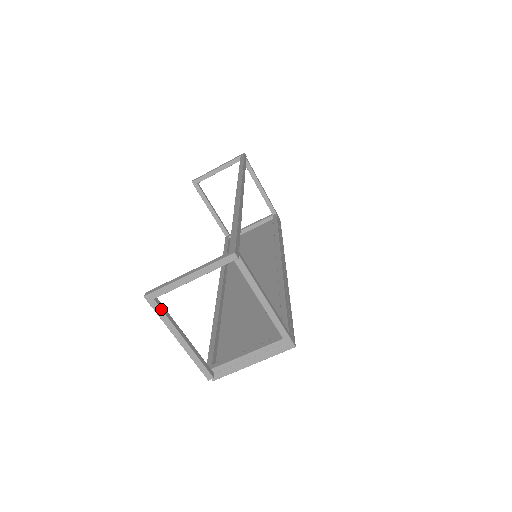
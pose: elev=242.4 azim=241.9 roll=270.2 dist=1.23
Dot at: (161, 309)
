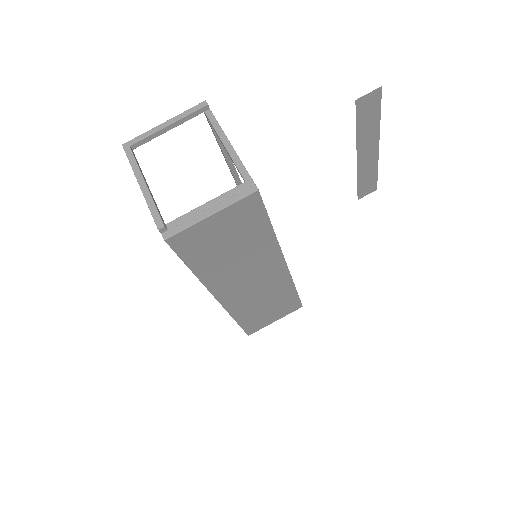
Dot at: (133, 154)
